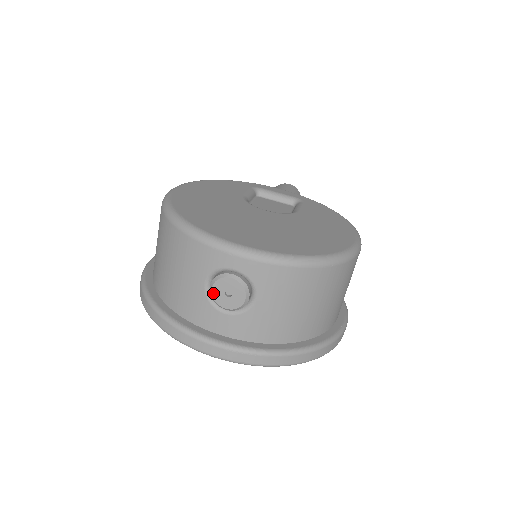
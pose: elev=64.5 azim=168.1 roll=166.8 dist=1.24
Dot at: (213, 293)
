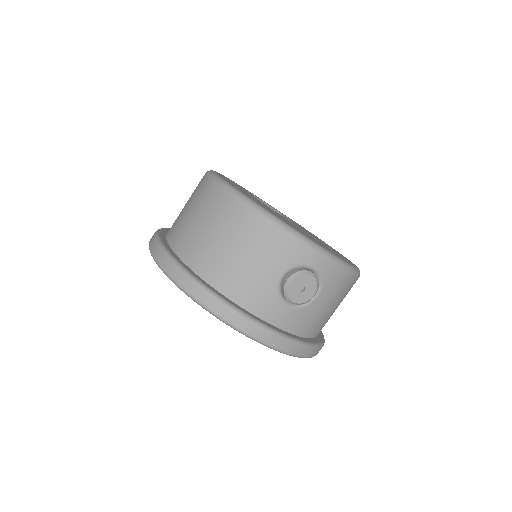
Dot at: (289, 286)
